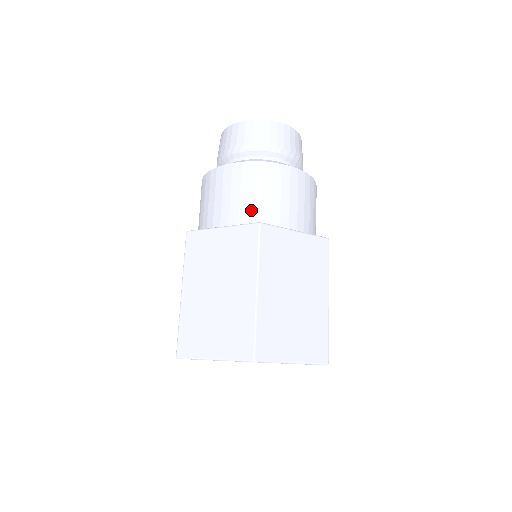
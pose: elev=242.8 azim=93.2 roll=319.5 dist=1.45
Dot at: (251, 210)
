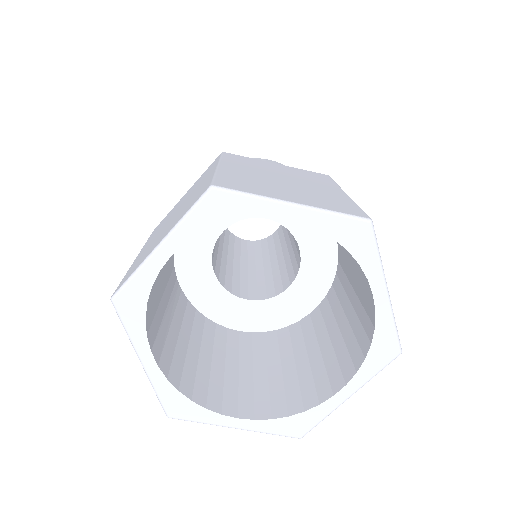
Dot at: occluded
